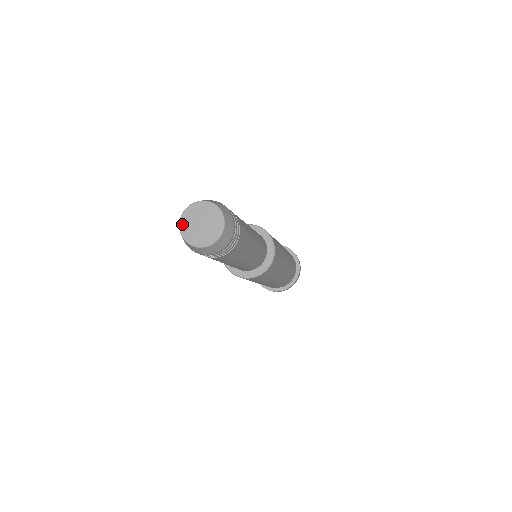
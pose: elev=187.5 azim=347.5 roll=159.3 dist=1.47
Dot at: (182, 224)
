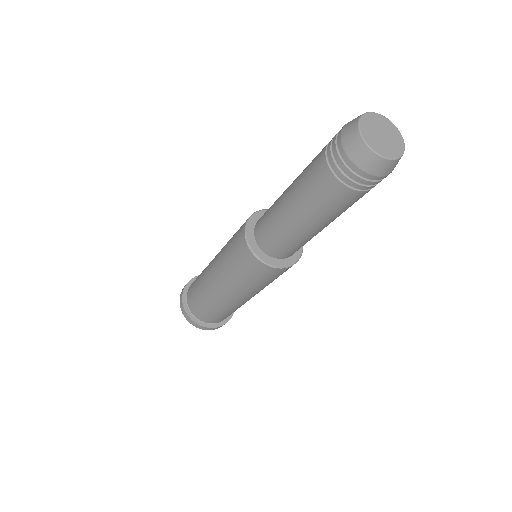
Dot at: (364, 118)
